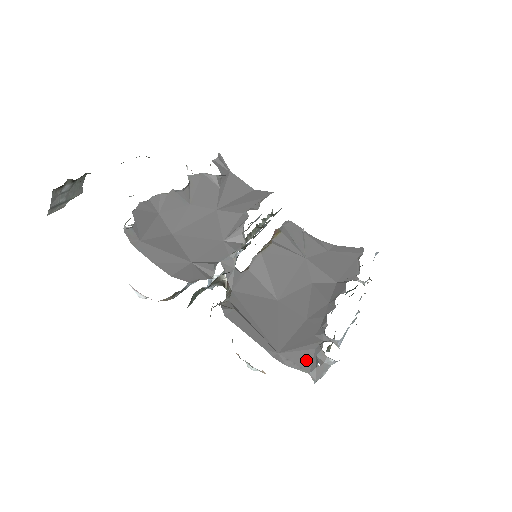
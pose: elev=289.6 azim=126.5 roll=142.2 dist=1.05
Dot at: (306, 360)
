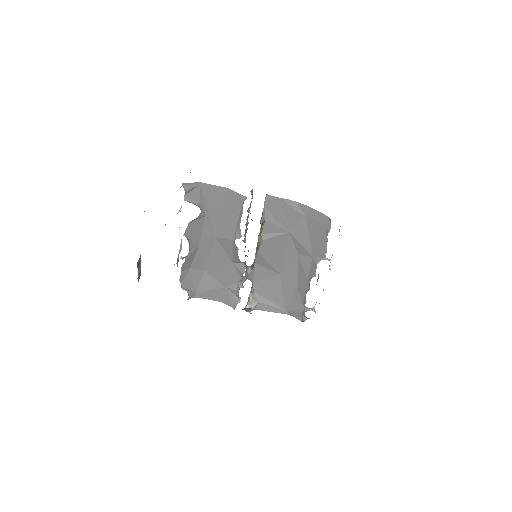
Dot at: (299, 316)
